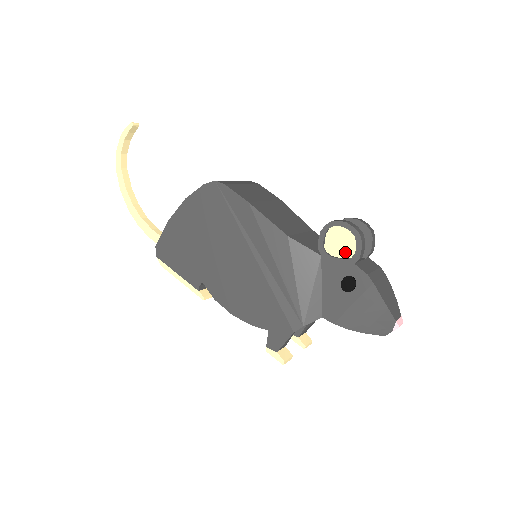
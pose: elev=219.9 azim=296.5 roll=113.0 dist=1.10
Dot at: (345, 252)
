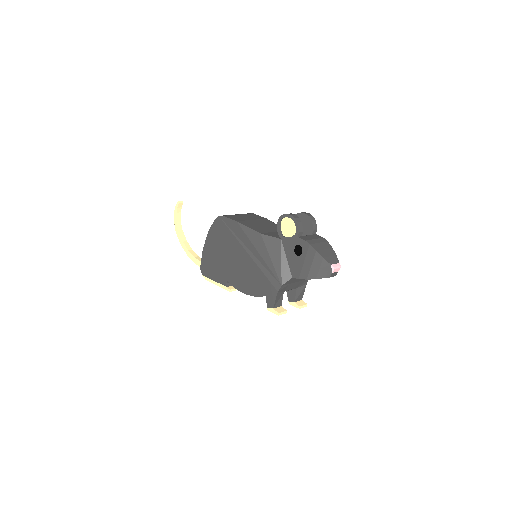
Dot at: (292, 232)
